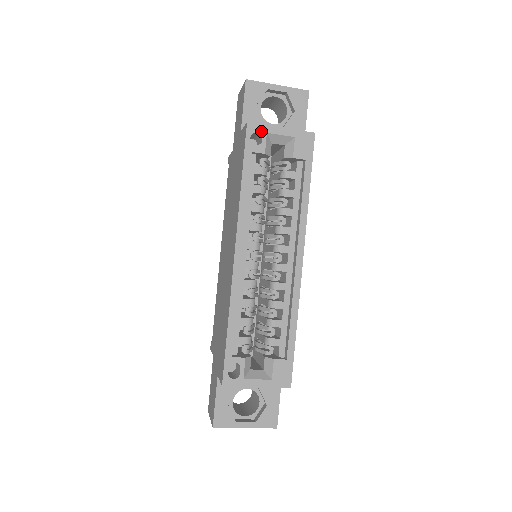
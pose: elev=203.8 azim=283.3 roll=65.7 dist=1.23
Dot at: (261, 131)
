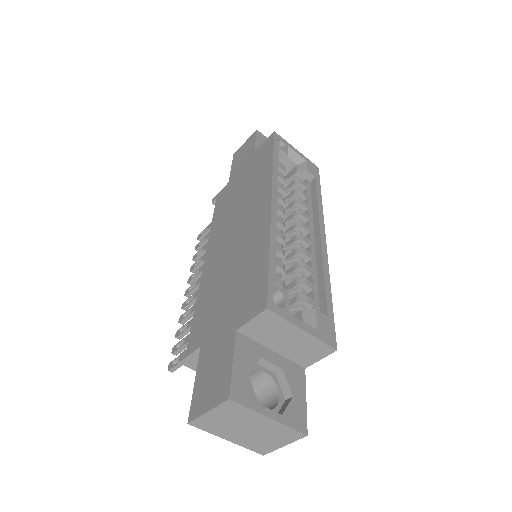
Dot at: (284, 142)
